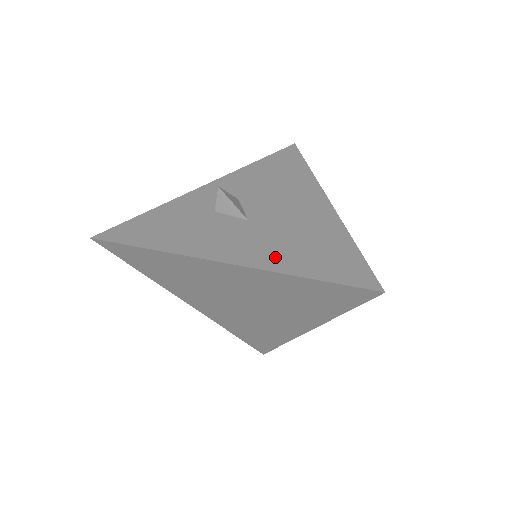
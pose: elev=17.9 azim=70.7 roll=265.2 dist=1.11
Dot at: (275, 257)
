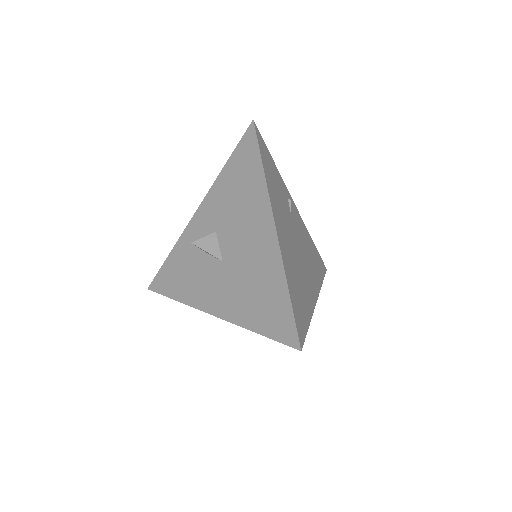
Dot at: (238, 309)
